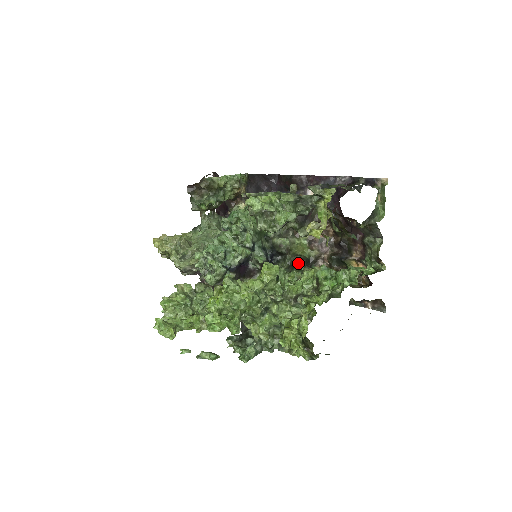
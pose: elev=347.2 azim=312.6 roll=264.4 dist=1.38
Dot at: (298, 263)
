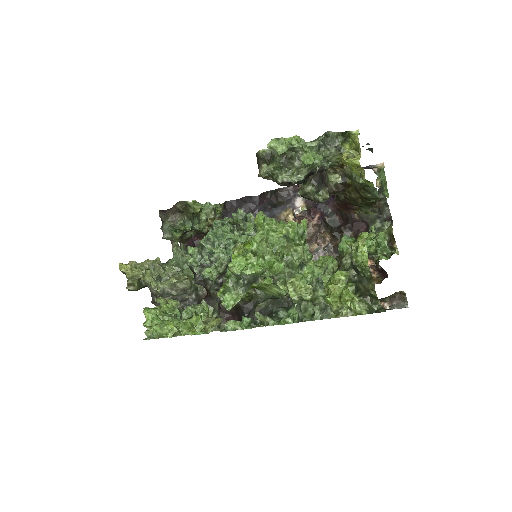
Dot at: occluded
